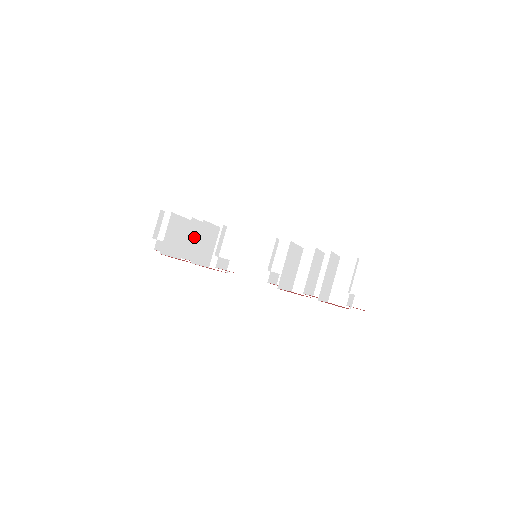
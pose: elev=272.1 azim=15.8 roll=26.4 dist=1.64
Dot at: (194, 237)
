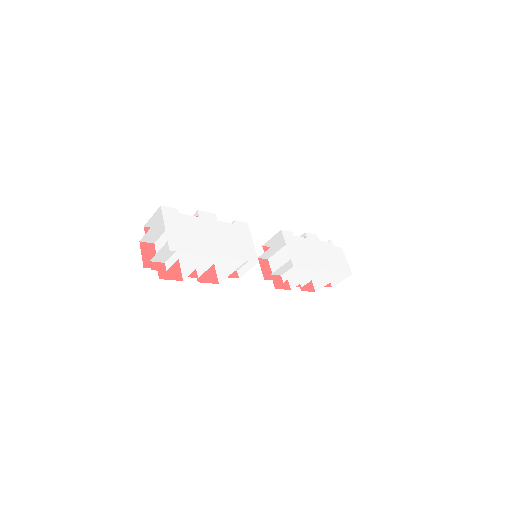
Dot at: occluded
